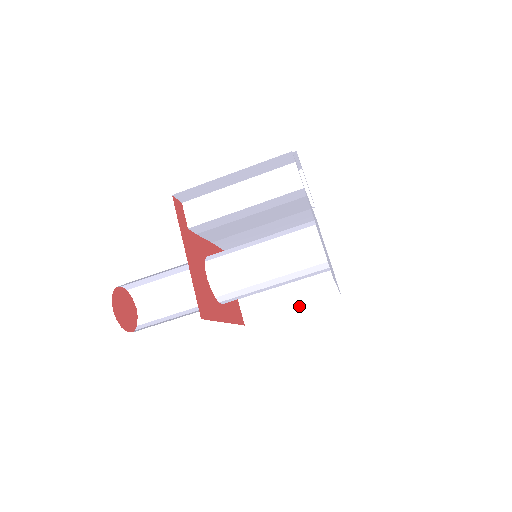
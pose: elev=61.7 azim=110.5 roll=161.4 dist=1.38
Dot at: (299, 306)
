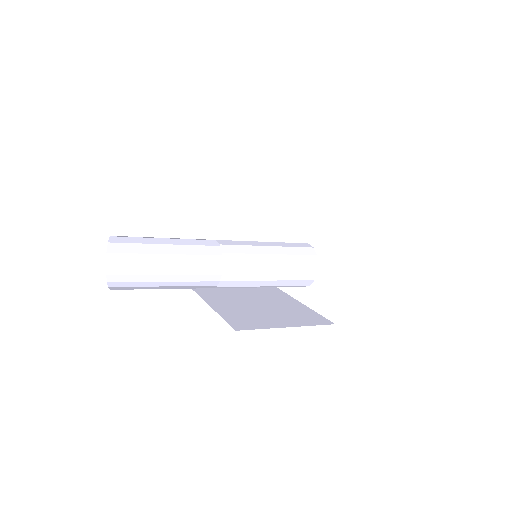
Dot at: occluded
